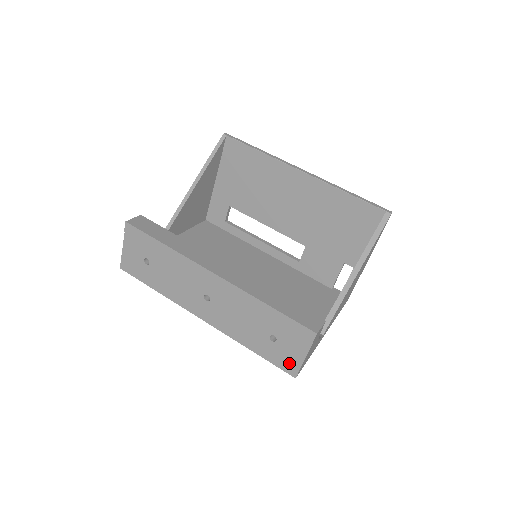
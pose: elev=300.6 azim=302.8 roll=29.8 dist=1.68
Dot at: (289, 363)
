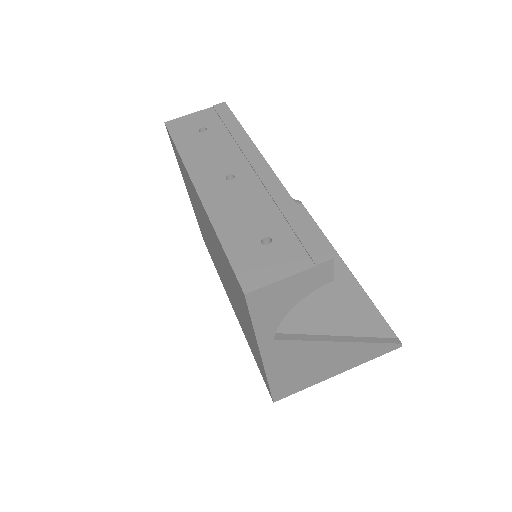
Dot at: (257, 273)
